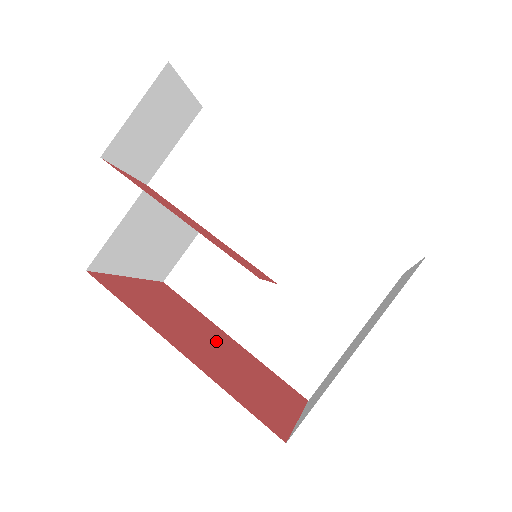
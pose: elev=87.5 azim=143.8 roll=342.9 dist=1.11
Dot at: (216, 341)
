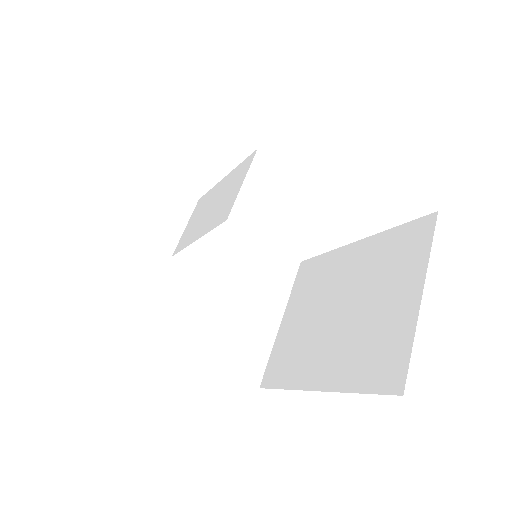
Dot at: occluded
